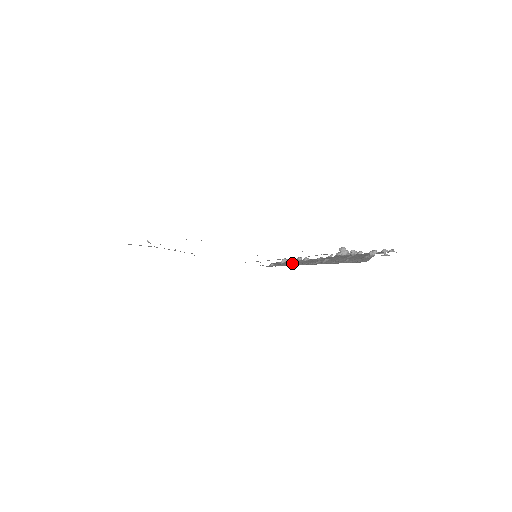
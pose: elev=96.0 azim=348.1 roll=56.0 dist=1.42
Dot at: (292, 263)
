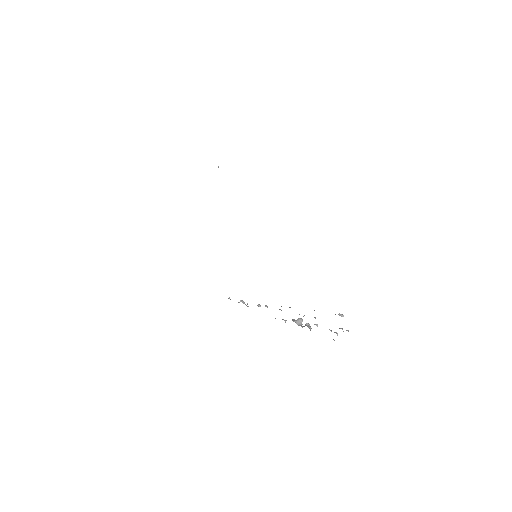
Dot at: occluded
